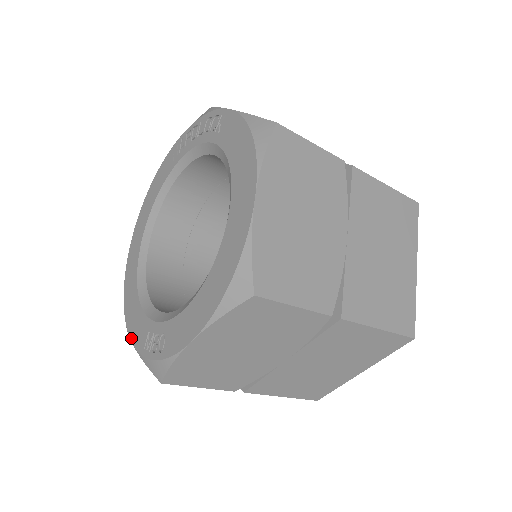
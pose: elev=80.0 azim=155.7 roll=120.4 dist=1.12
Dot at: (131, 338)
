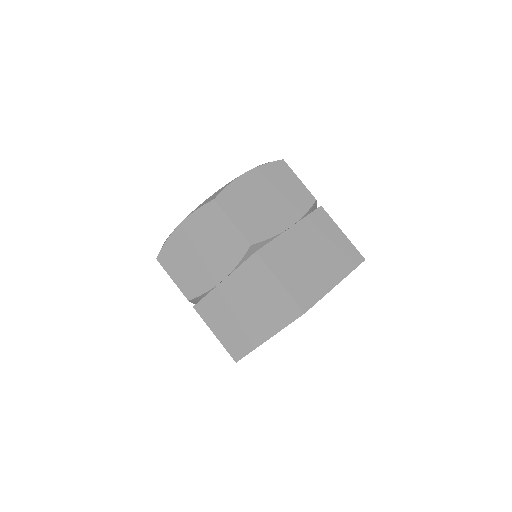
Dot at: occluded
